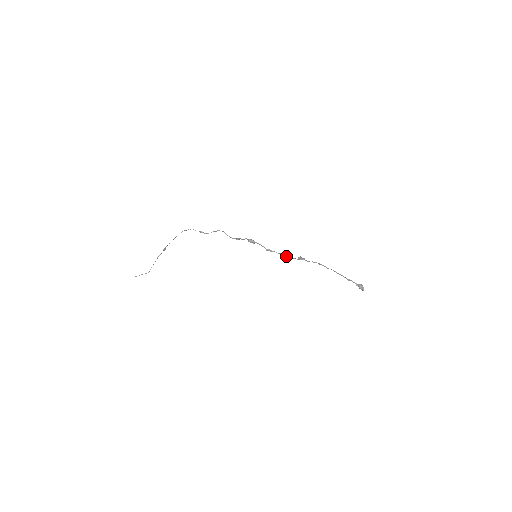
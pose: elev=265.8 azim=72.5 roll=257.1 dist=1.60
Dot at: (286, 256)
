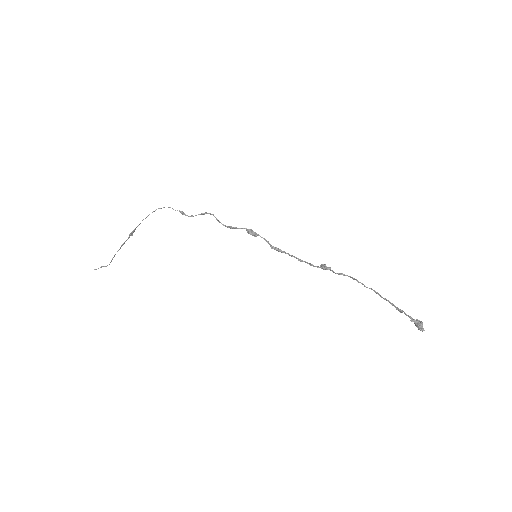
Dot at: (301, 261)
